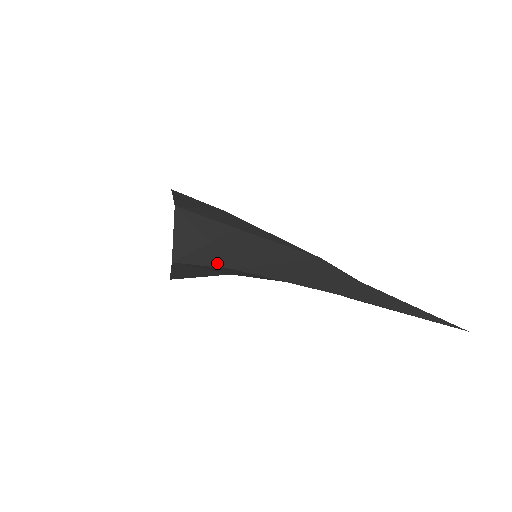
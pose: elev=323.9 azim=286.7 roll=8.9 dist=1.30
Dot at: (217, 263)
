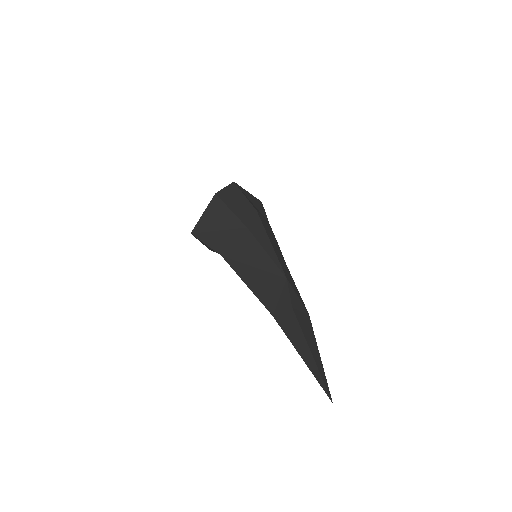
Dot at: (215, 247)
